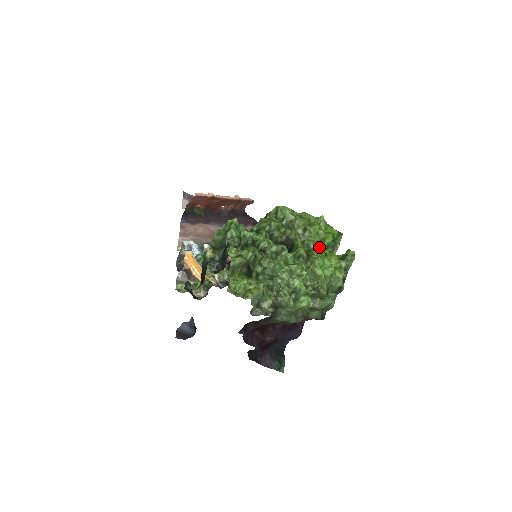
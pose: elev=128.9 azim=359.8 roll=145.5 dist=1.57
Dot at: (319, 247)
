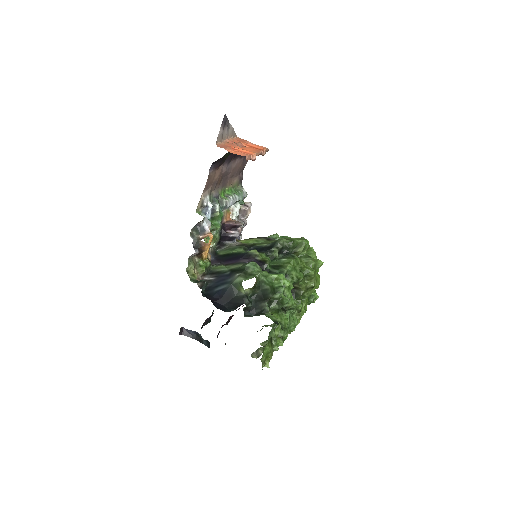
Dot at: occluded
